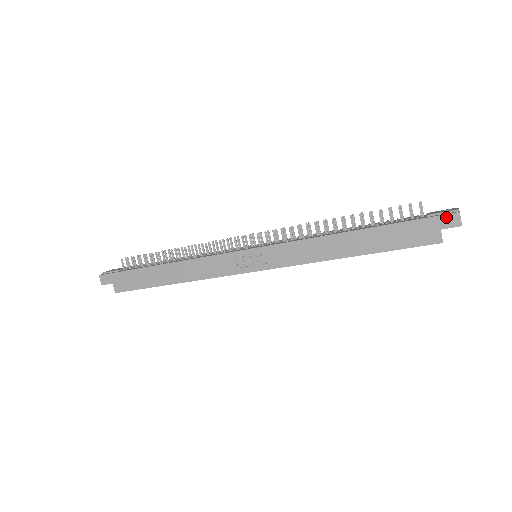
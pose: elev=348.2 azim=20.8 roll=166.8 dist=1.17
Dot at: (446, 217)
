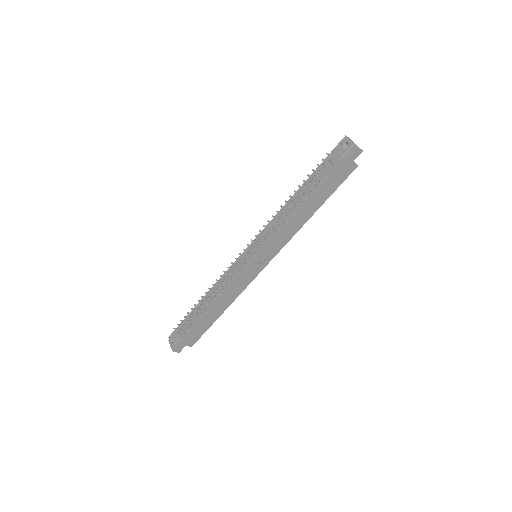
Dot at: (352, 155)
